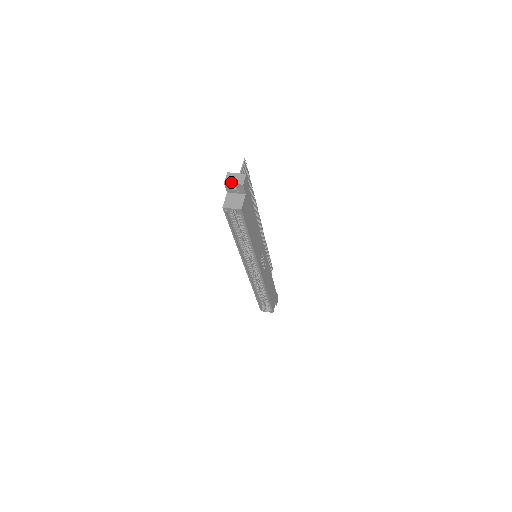
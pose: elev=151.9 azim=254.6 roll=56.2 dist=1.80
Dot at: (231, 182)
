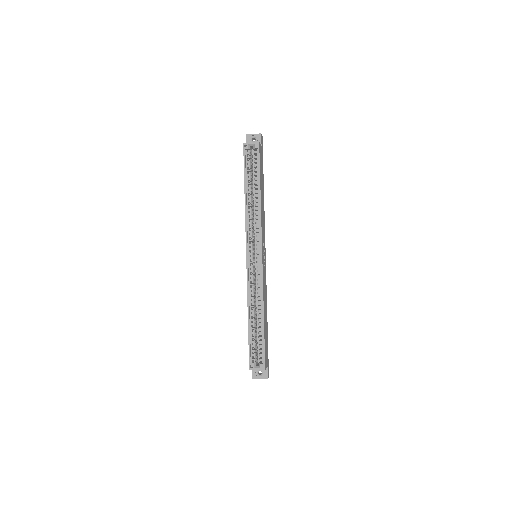
Dot at: (251, 134)
